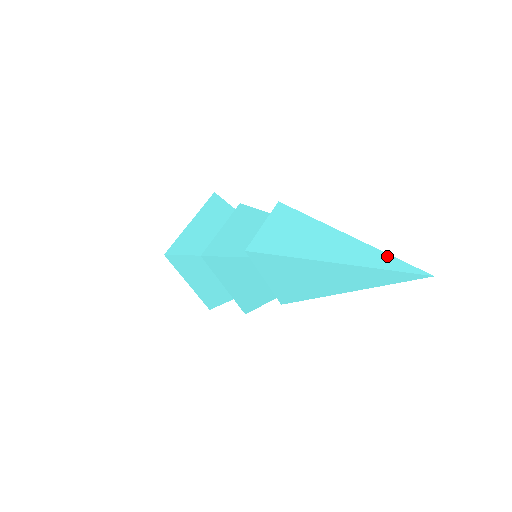
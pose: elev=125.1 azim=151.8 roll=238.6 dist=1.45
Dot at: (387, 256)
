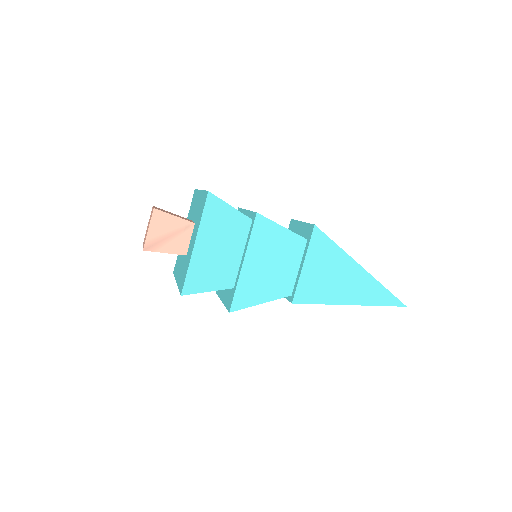
Dot at: occluded
